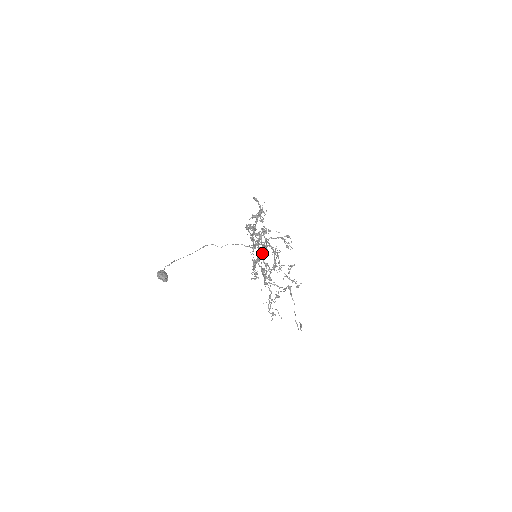
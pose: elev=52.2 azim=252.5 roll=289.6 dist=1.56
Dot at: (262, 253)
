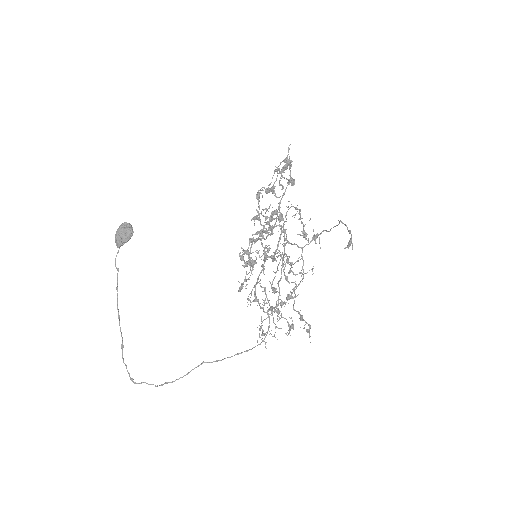
Dot at: (265, 251)
